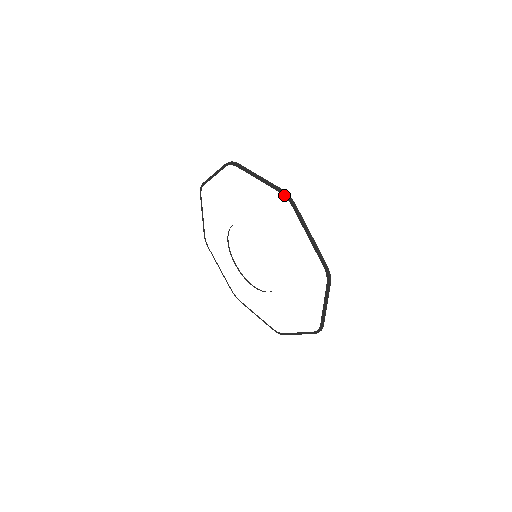
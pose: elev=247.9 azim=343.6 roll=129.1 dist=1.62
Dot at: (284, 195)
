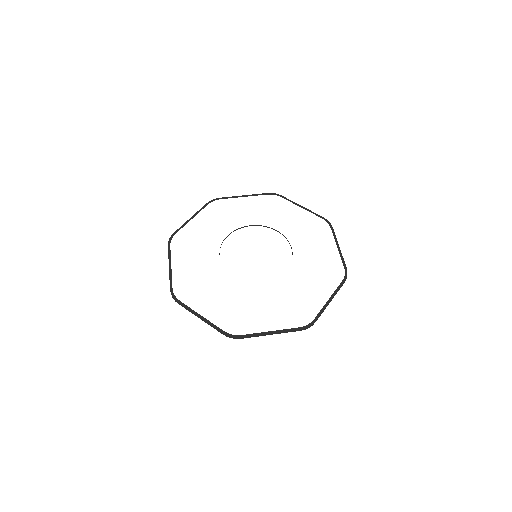
Dot at: (272, 194)
